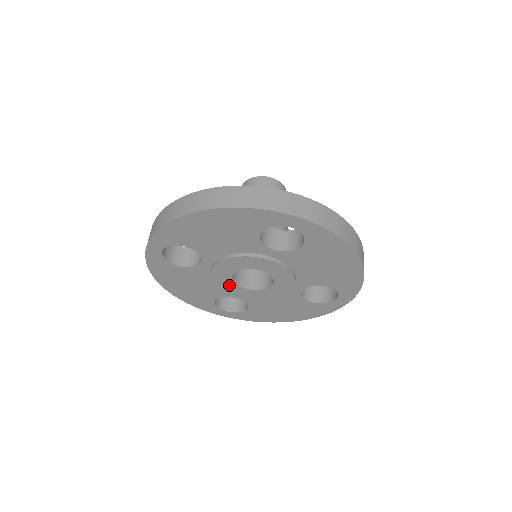
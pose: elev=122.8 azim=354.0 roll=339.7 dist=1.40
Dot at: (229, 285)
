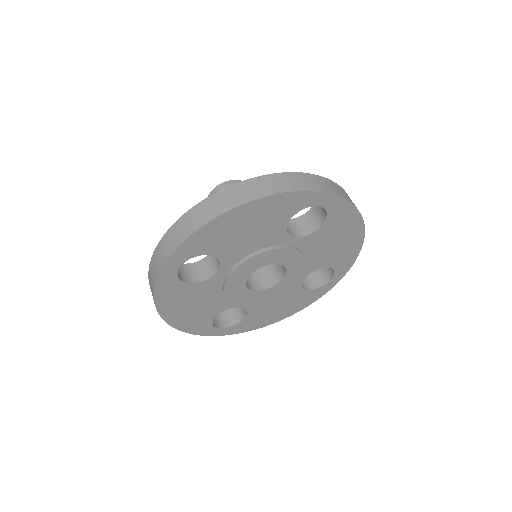
Dot at: (239, 292)
